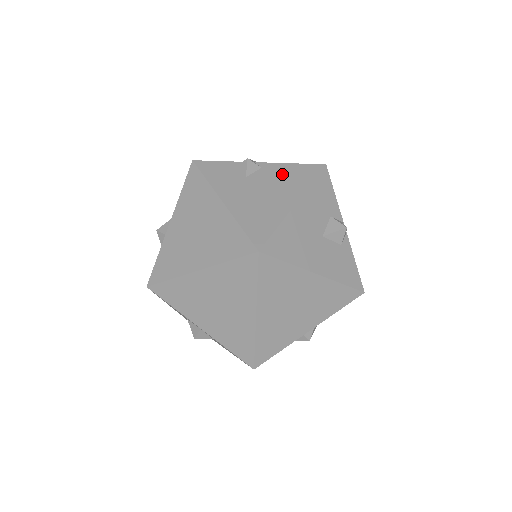
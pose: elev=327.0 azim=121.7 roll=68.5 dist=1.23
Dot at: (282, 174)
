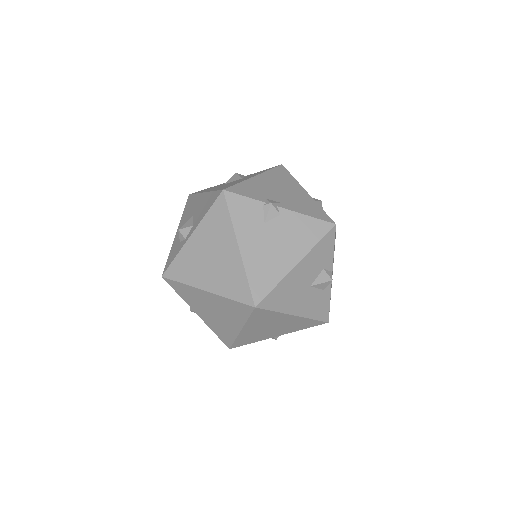
Dot at: (296, 227)
